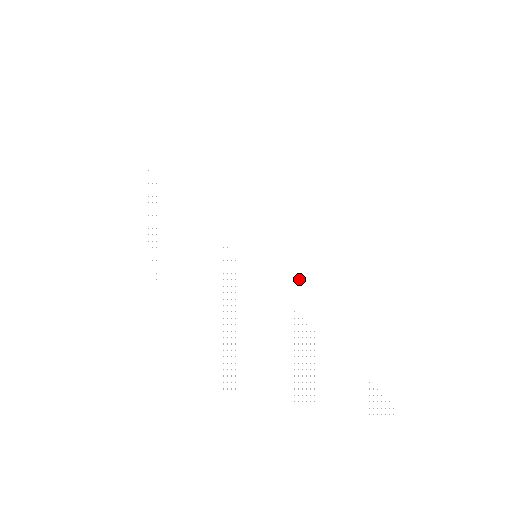
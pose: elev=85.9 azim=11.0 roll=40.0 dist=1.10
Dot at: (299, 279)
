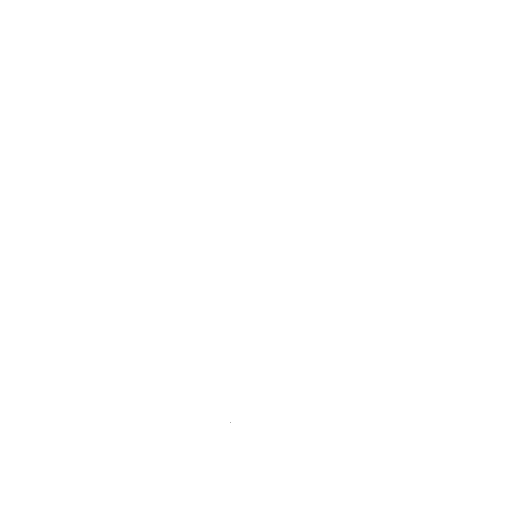
Dot at: (317, 301)
